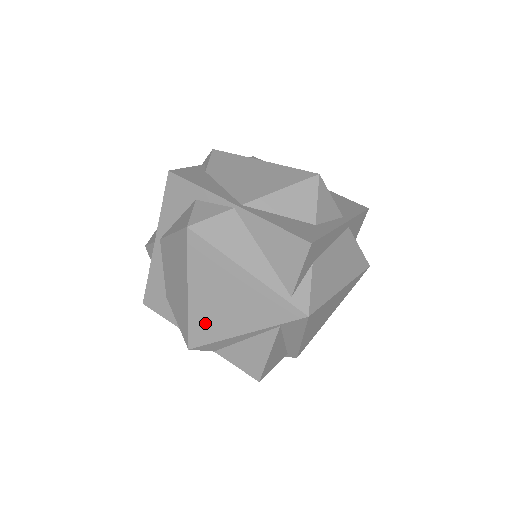
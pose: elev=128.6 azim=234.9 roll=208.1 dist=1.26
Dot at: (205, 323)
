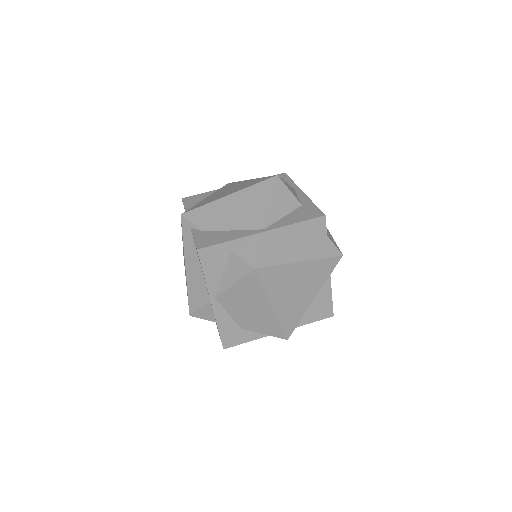
Dot at: (290, 315)
